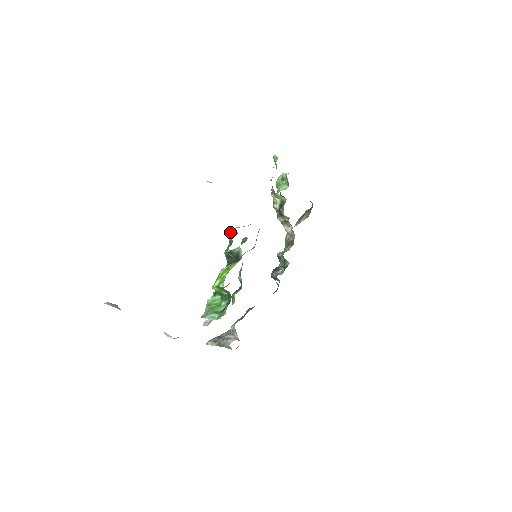
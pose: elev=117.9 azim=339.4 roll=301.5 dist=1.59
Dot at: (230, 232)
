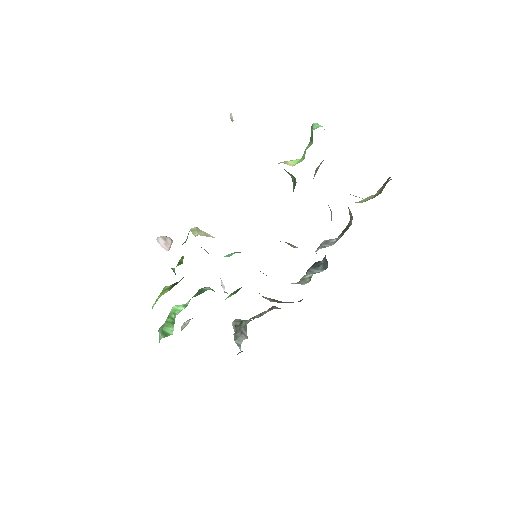
Dot at: occluded
